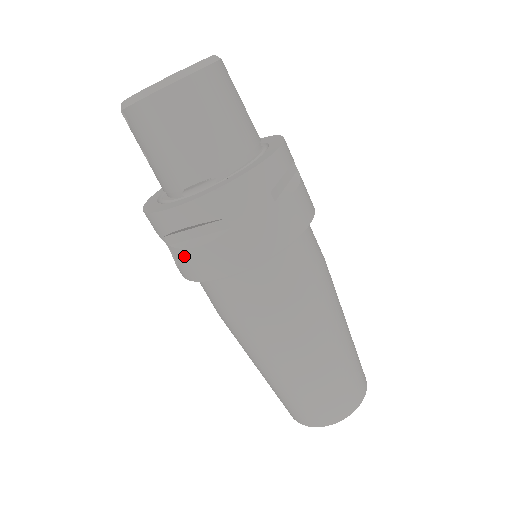
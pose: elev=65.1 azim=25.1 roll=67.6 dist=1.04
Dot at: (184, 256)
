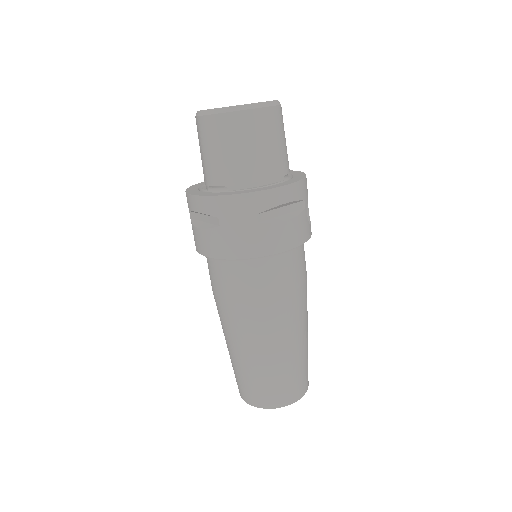
Dot at: (193, 230)
